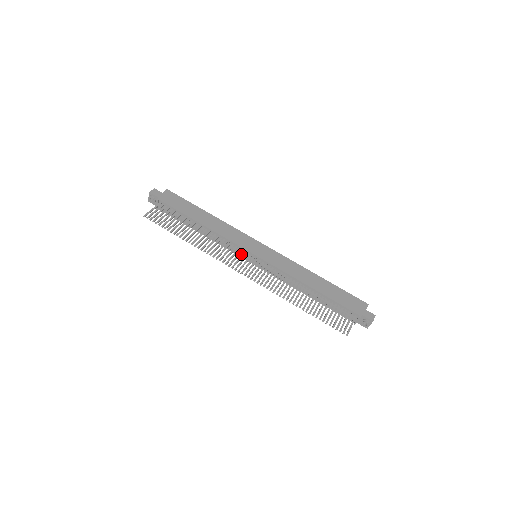
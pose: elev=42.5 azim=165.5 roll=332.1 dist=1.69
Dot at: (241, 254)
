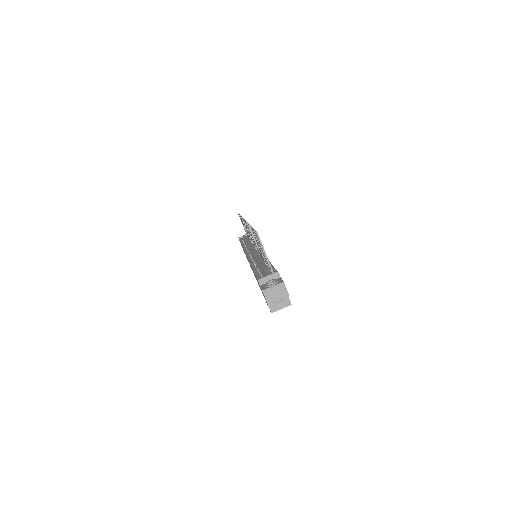
Dot at: (250, 247)
